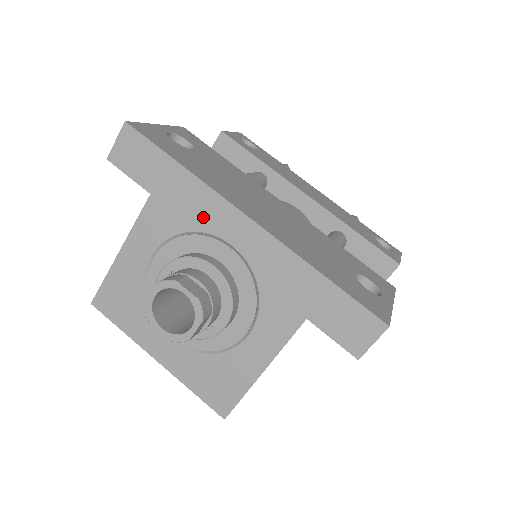
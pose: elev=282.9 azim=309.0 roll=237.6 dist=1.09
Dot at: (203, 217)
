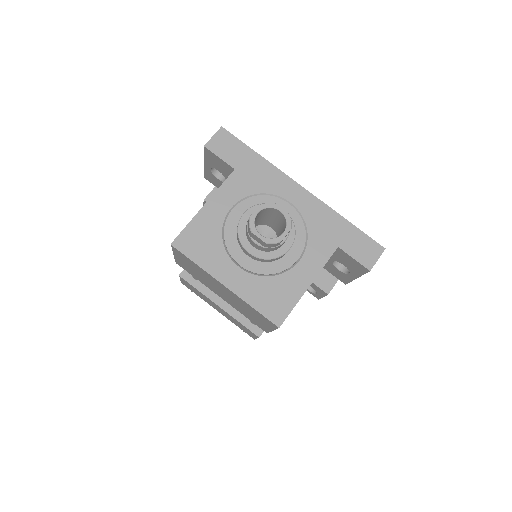
Dot at: (272, 185)
